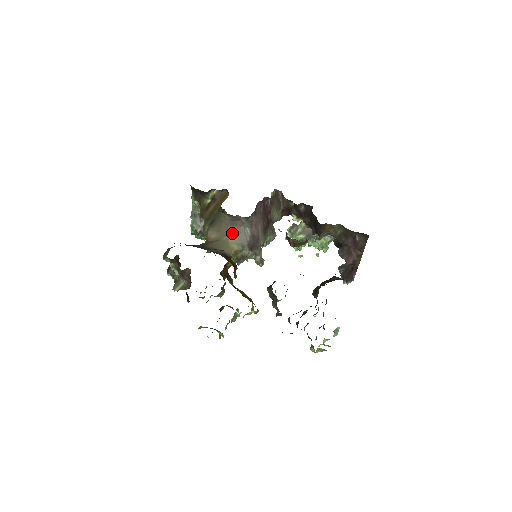
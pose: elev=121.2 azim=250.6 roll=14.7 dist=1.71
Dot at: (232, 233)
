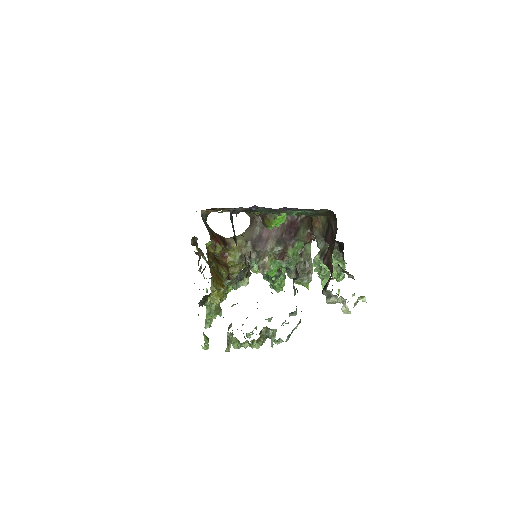
Dot at: (246, 231)
